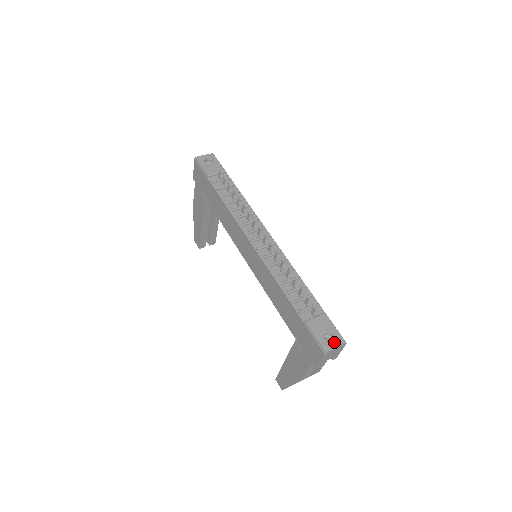
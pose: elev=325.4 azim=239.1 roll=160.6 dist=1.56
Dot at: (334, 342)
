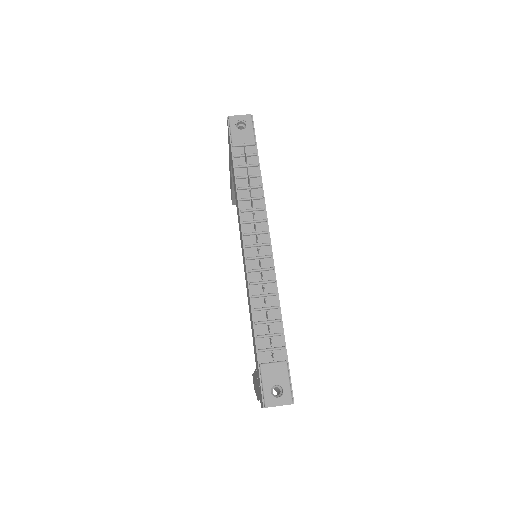
Dot at: (279, 399)
